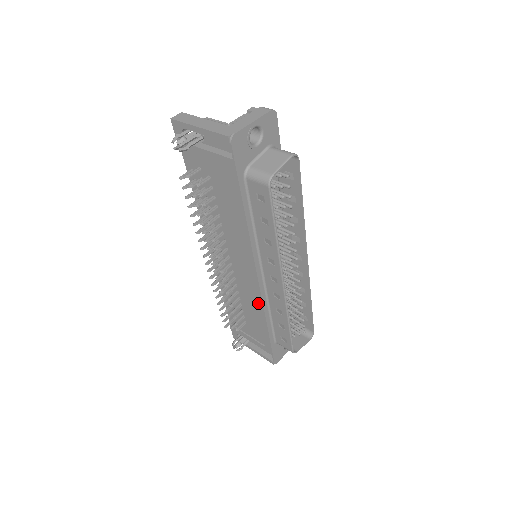
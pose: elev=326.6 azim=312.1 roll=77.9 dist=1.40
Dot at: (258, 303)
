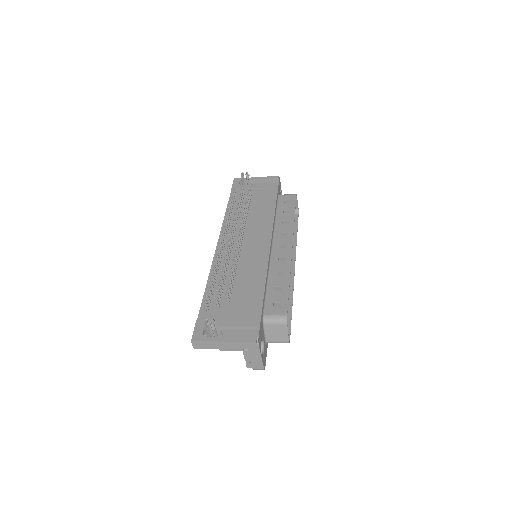
Dot at: (262, 266)
